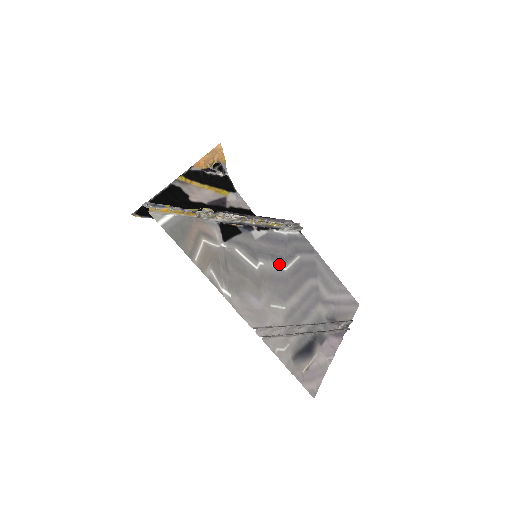
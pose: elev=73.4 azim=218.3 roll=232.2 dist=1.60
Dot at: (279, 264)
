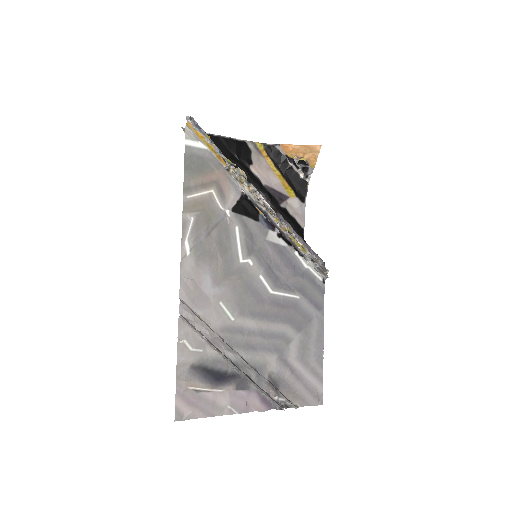
Dot at: (269, 281)
